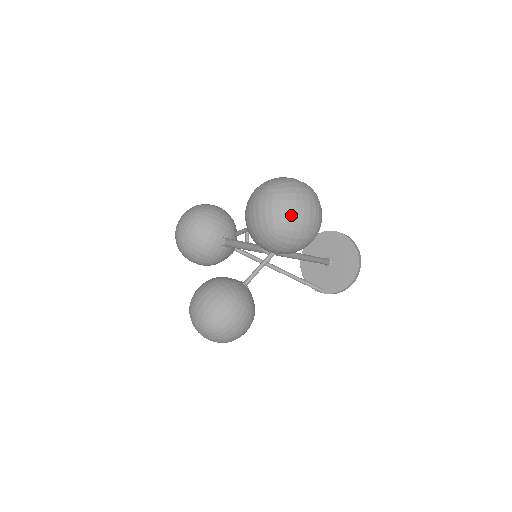
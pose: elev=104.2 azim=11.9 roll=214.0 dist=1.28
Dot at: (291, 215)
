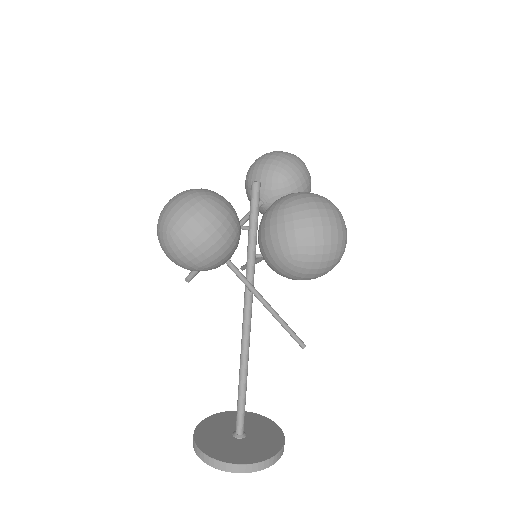
Dot at: occluded
